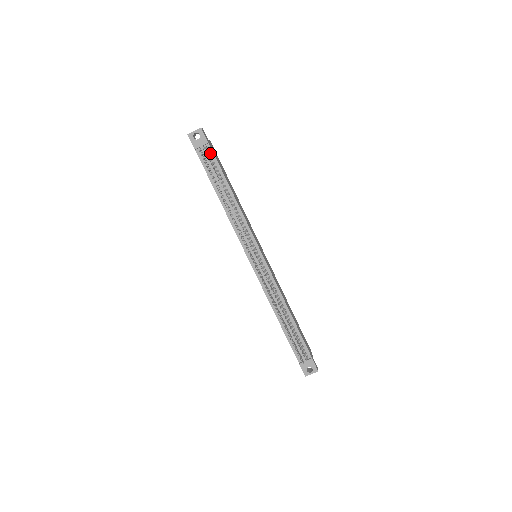
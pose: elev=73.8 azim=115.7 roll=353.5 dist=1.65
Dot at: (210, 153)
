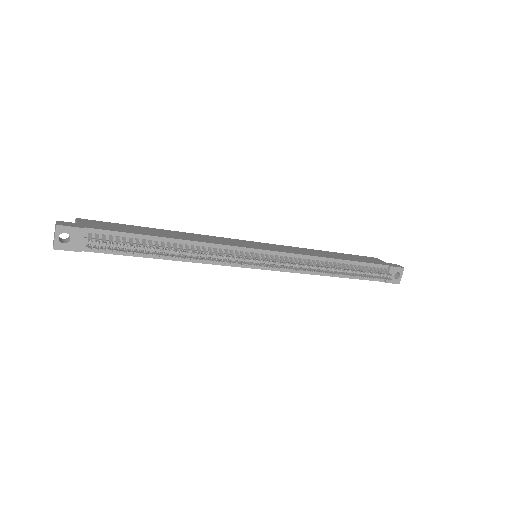
Dot at: (100, 234)
